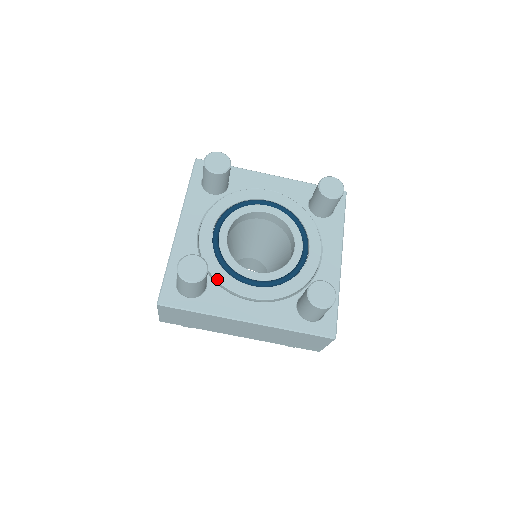
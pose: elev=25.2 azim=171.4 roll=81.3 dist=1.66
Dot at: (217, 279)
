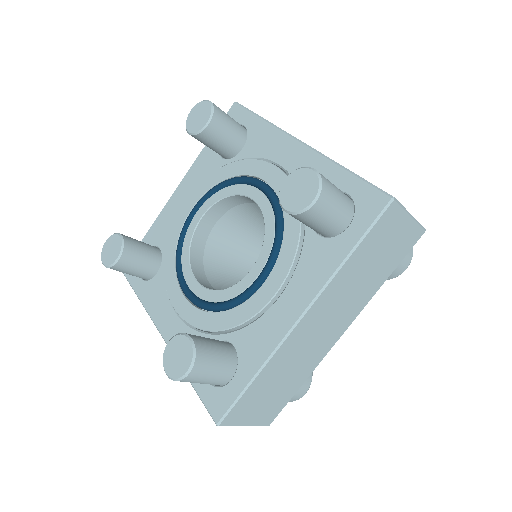
Dot at: (164, 270)
